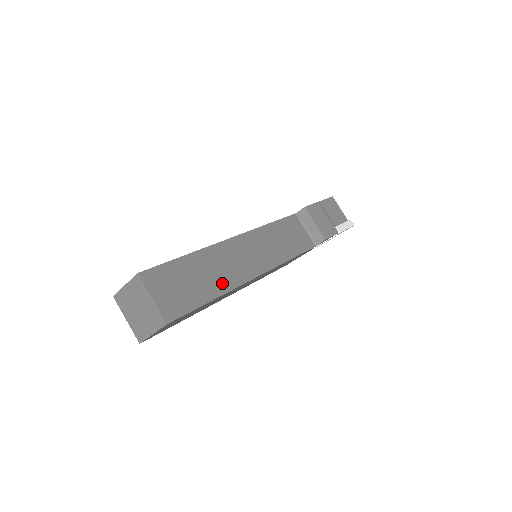
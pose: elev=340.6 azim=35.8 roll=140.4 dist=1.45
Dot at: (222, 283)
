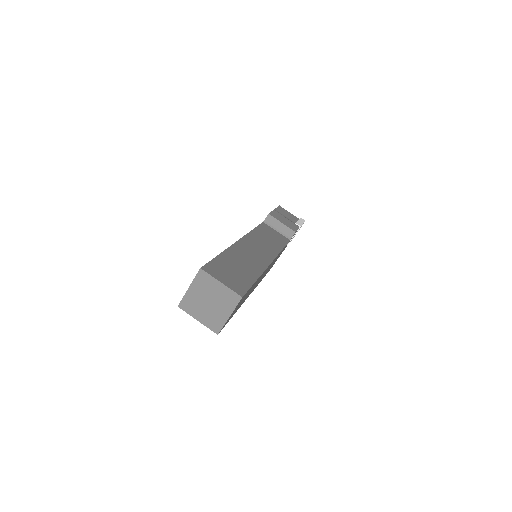
Dot at: (254, 268)
